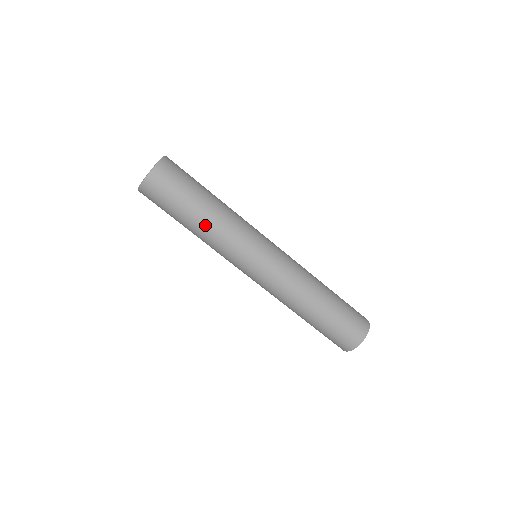
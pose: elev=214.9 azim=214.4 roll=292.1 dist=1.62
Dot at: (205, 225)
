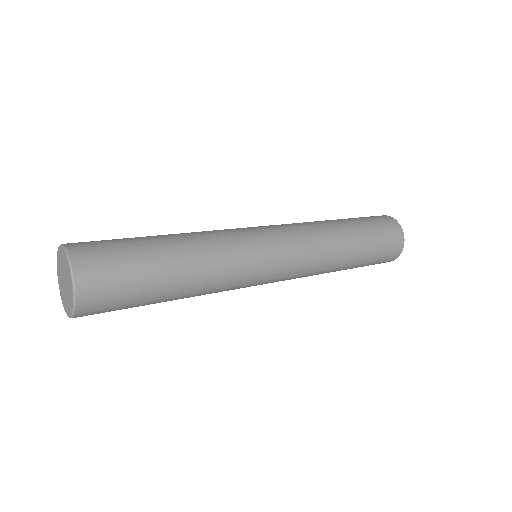
Dot at: (189, 252)
